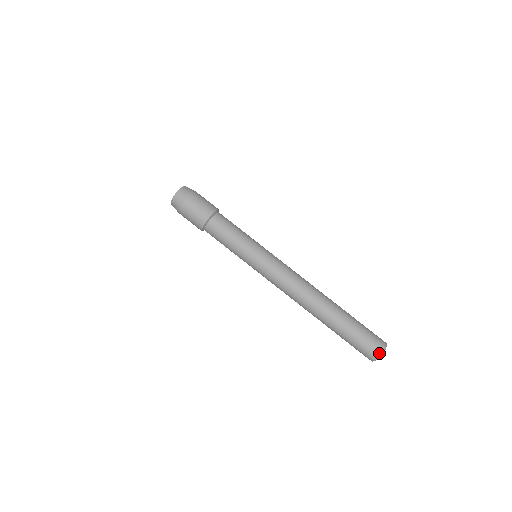
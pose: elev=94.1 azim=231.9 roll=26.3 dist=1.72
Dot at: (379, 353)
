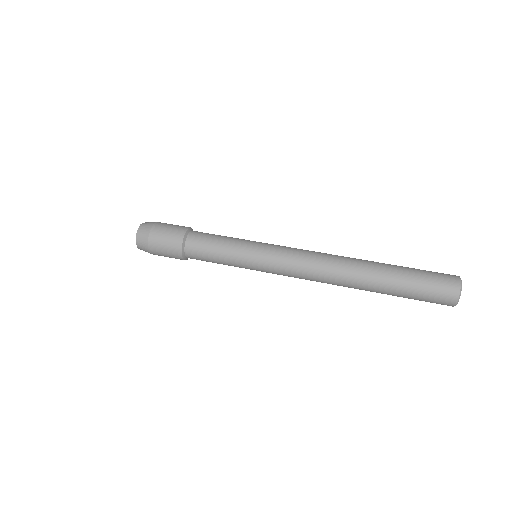
Dot at: (455, 276)
